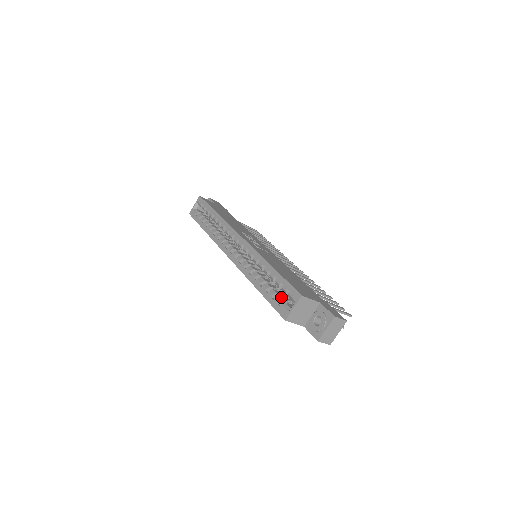
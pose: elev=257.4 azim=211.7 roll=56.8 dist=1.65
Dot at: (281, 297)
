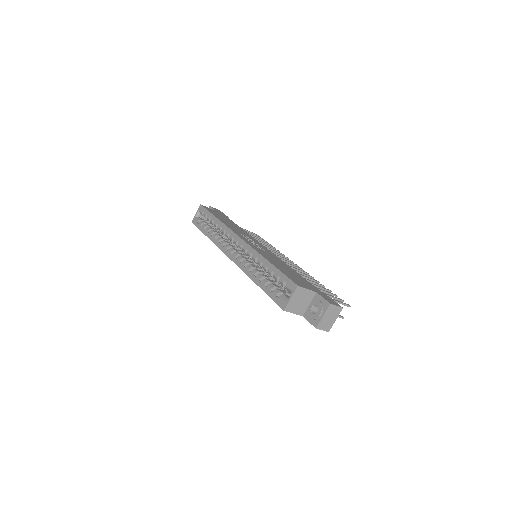
Dot at: (279, 290)
